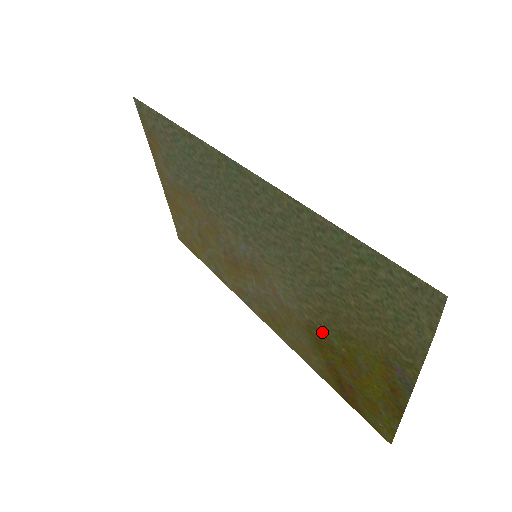
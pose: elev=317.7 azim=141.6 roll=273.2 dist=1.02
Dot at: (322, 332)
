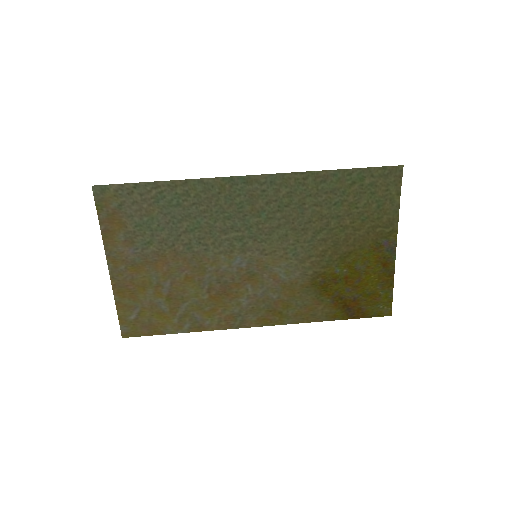
Dot at: (326, 273)
